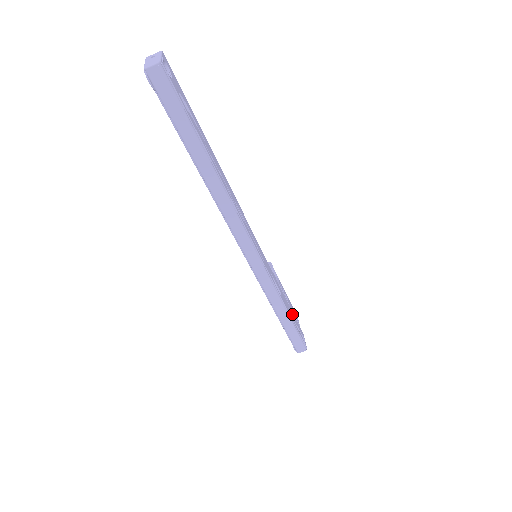
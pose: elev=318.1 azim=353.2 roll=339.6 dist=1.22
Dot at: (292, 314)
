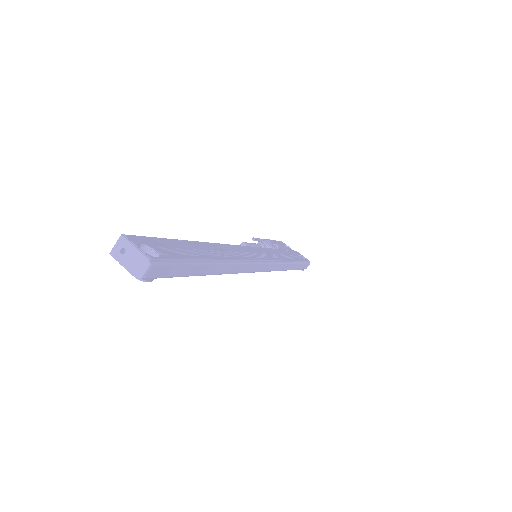
Dot at: (290, 253)
